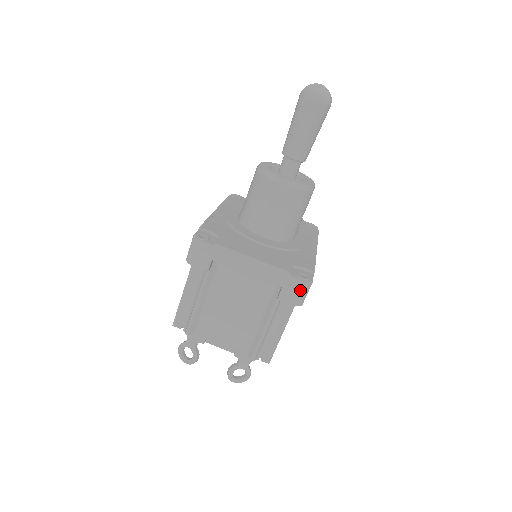
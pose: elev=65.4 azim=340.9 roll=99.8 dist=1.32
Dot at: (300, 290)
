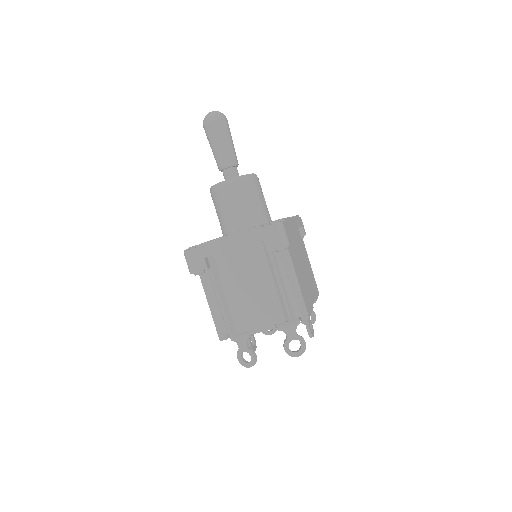
Dot at: (276, 233)
